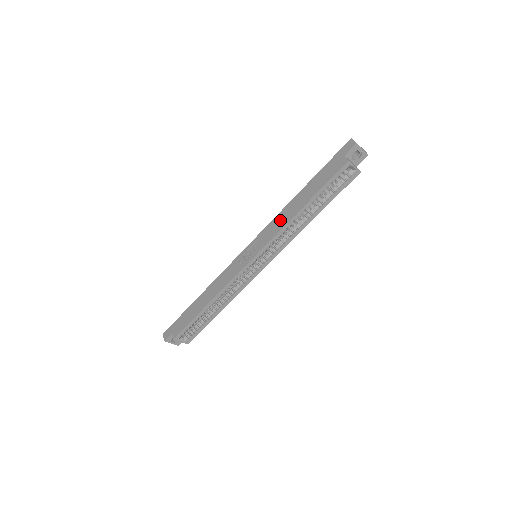
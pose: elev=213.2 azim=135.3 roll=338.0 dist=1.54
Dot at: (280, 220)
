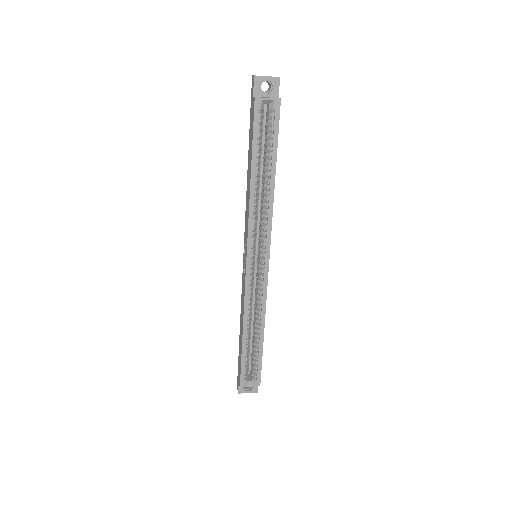
Dot at: (247, 204)
